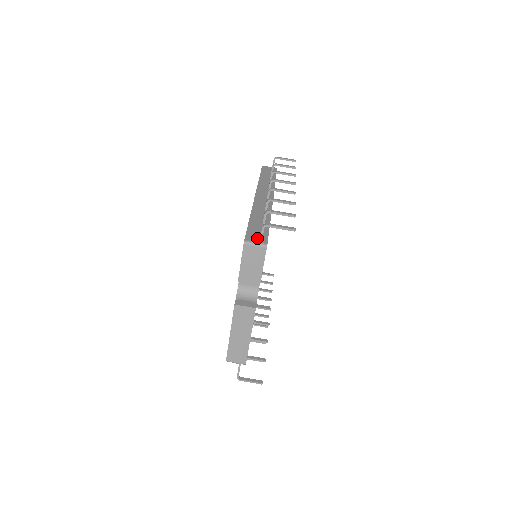
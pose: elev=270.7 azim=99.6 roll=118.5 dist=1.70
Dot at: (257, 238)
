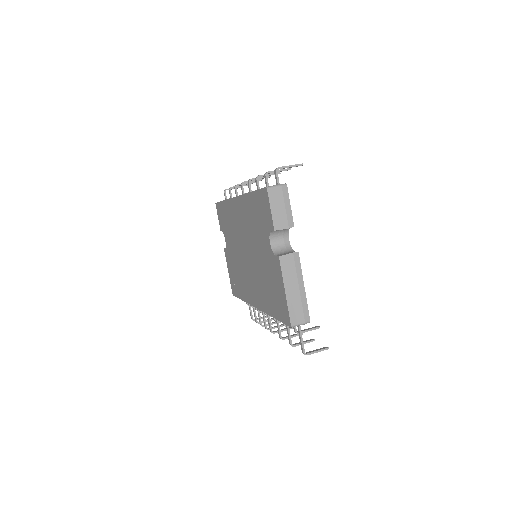
Dot at: occluded
